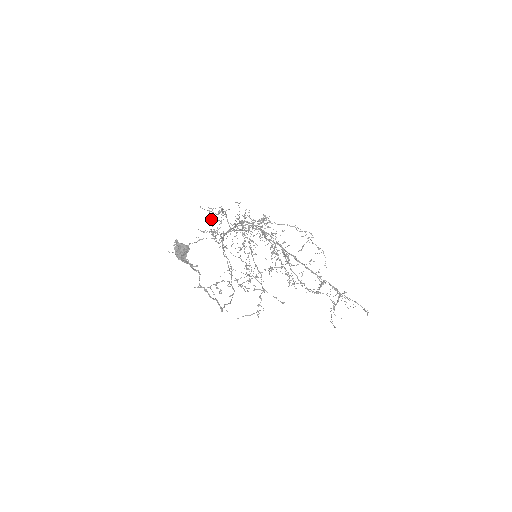
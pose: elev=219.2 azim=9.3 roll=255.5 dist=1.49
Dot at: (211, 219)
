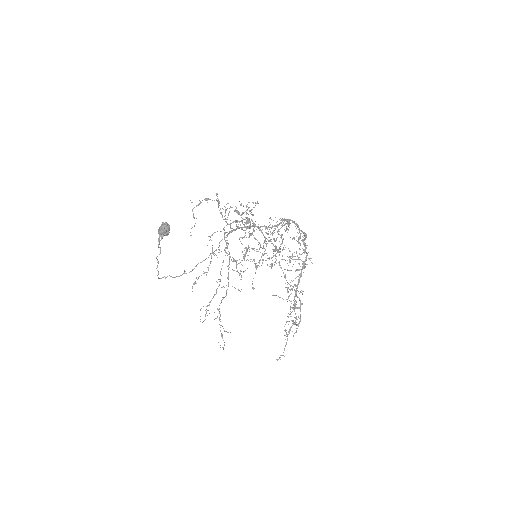
Dot at: occluded
